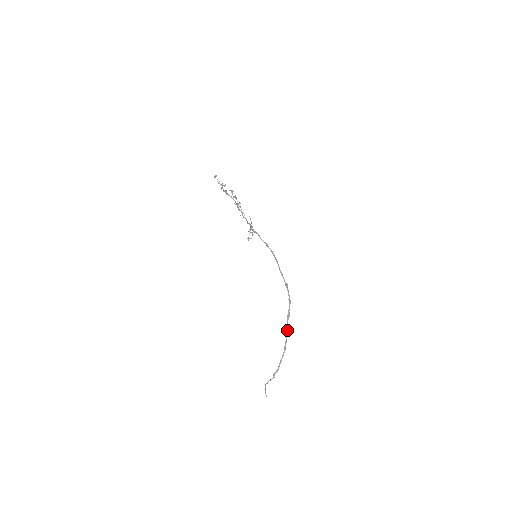
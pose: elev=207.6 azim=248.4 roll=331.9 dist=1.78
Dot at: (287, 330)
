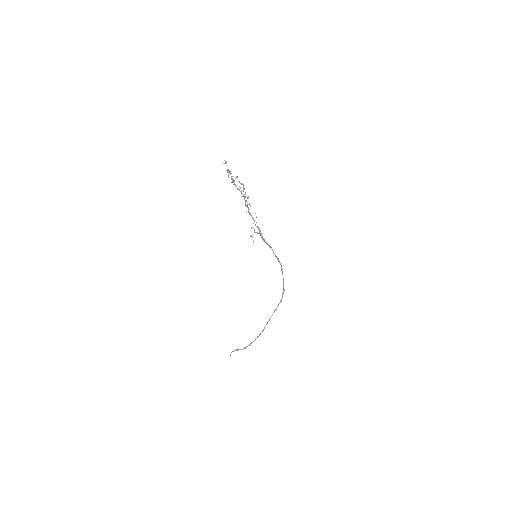
Dot at: occluded
